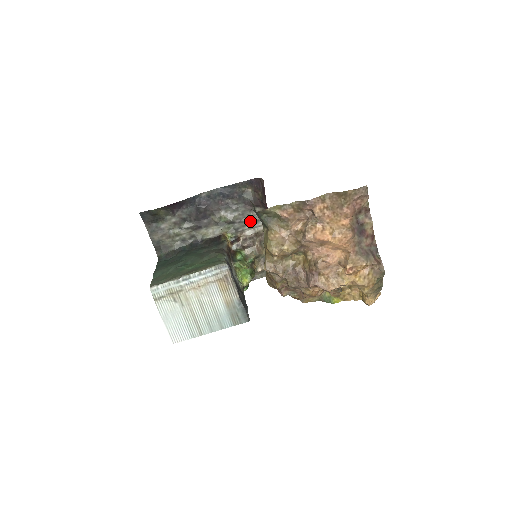
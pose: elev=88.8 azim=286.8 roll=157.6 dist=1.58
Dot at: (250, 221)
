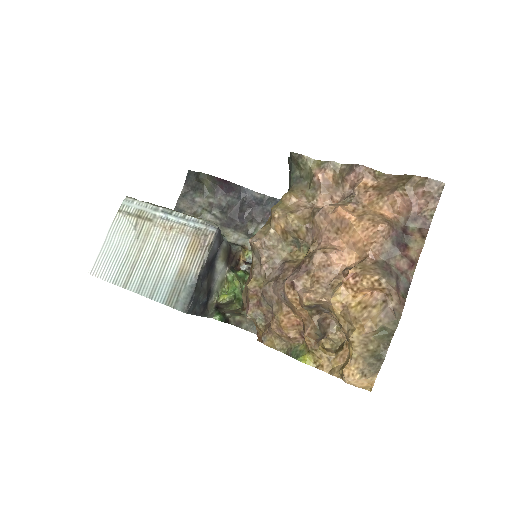
Dot at: occluded
